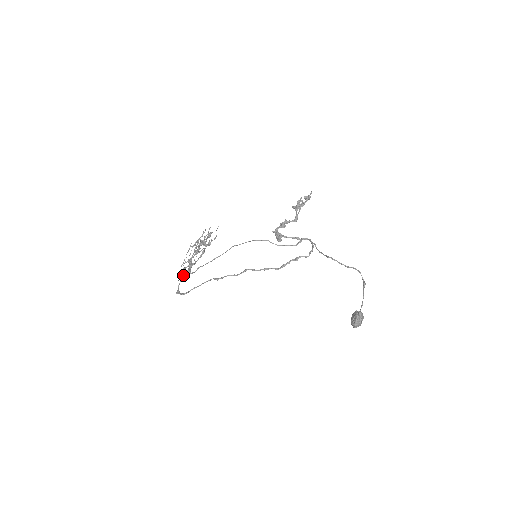
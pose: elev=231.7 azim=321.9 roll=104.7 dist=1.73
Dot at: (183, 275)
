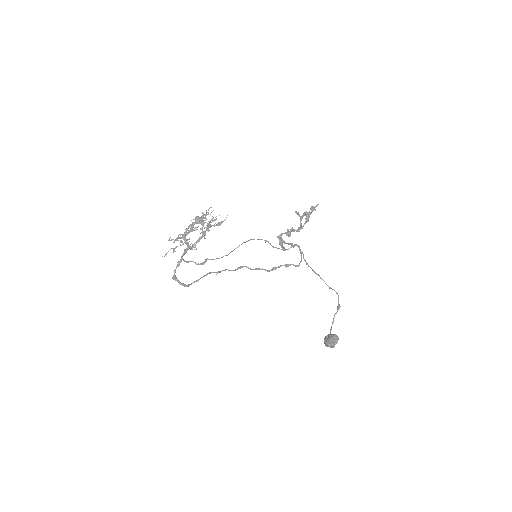
Dot at: occluded
